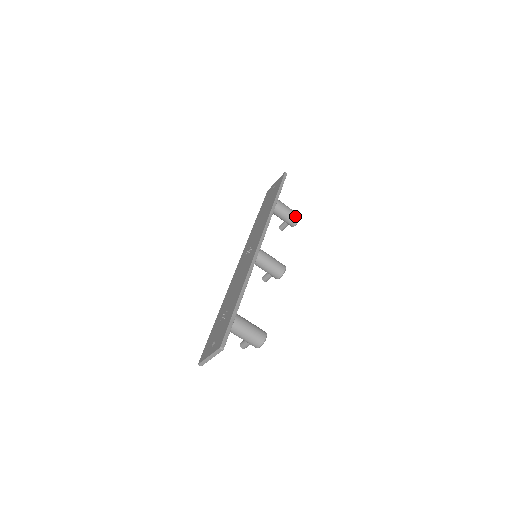
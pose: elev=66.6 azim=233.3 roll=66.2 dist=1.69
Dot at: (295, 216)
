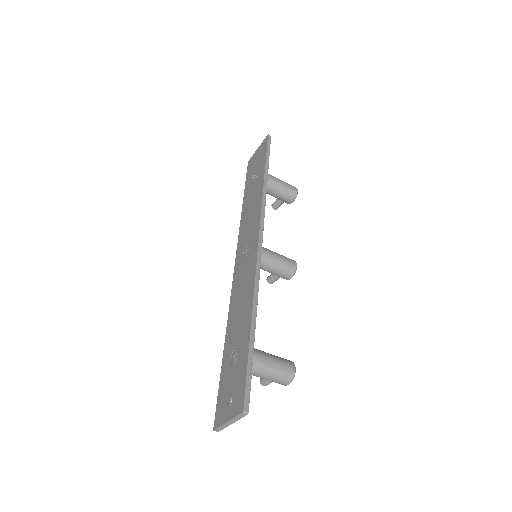
Dot at: (291, 190)
